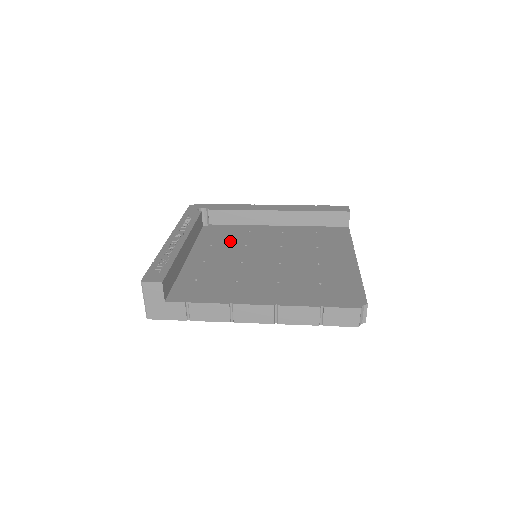
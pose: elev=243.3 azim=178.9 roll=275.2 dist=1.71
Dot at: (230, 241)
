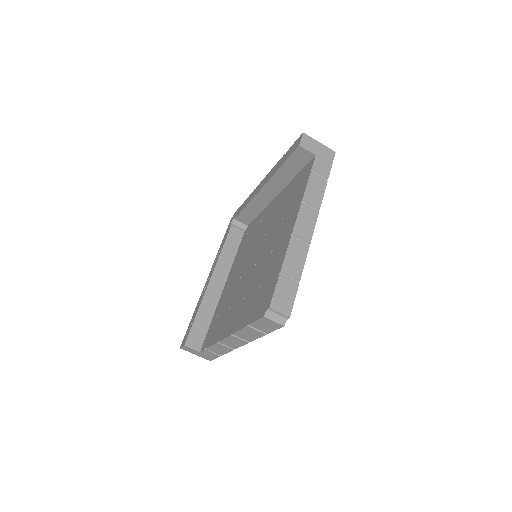
Dot at: (247, 246)
